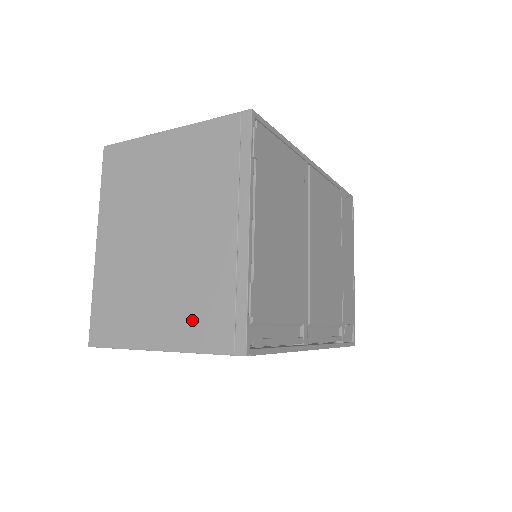
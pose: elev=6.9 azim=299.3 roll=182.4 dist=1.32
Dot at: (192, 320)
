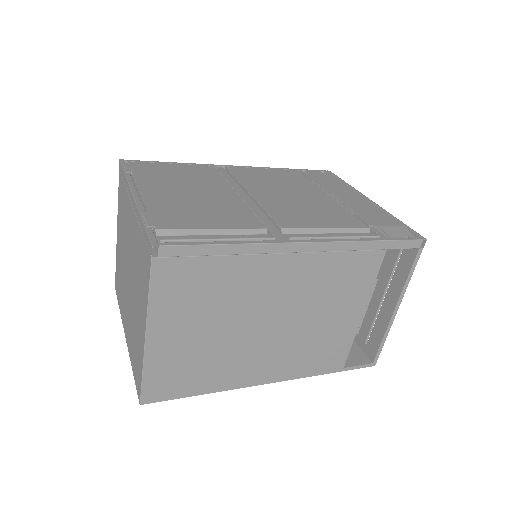
Dot at: (142, 284)
